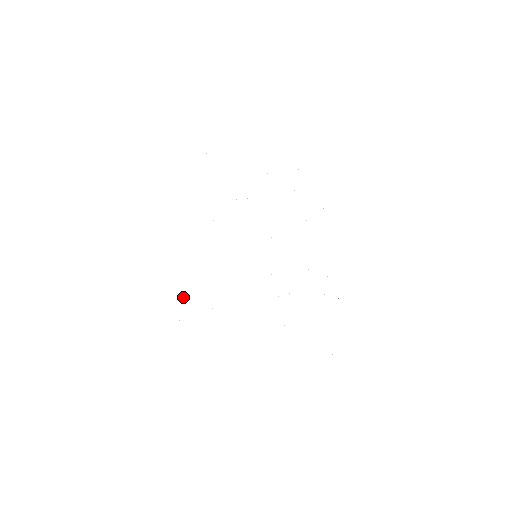
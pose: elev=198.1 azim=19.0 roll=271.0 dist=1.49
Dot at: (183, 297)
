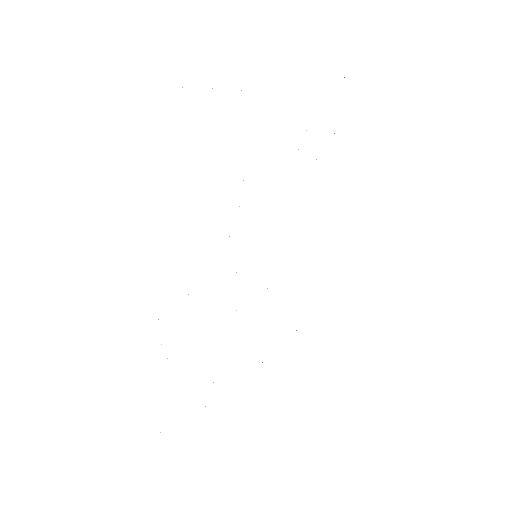
Dot at: occluded
